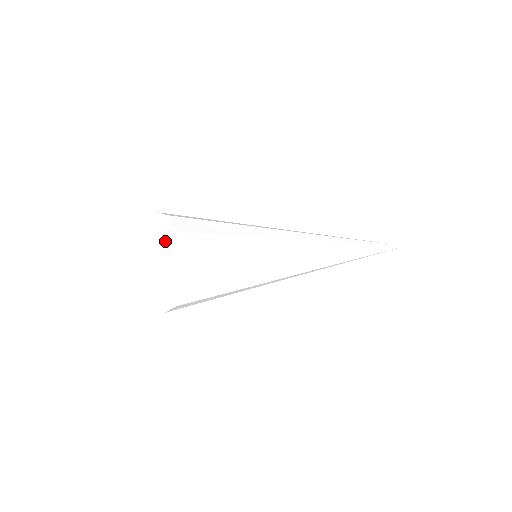
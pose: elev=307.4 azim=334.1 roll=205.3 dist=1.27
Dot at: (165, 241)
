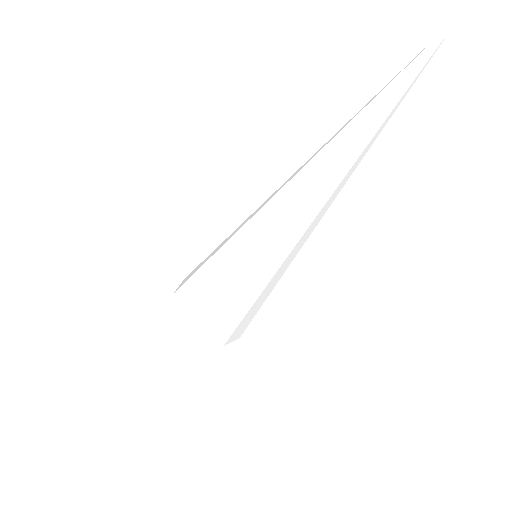
Dot at: occluded
